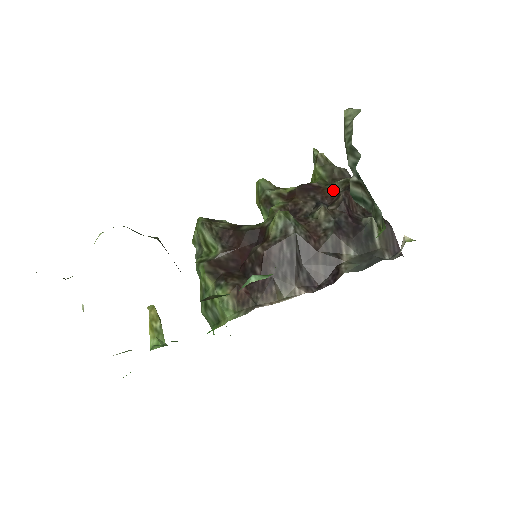
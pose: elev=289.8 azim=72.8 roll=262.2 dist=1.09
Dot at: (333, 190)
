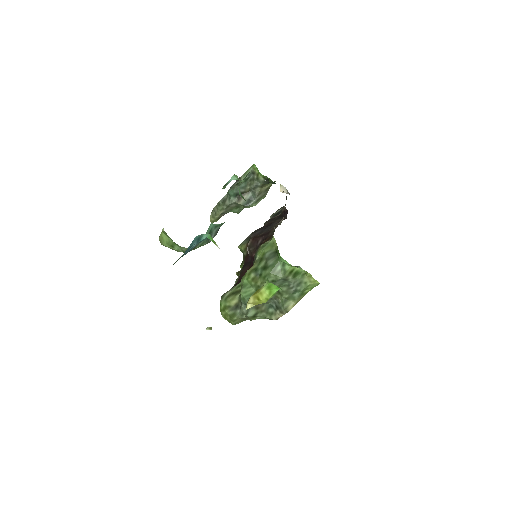
Dot at: occluded
